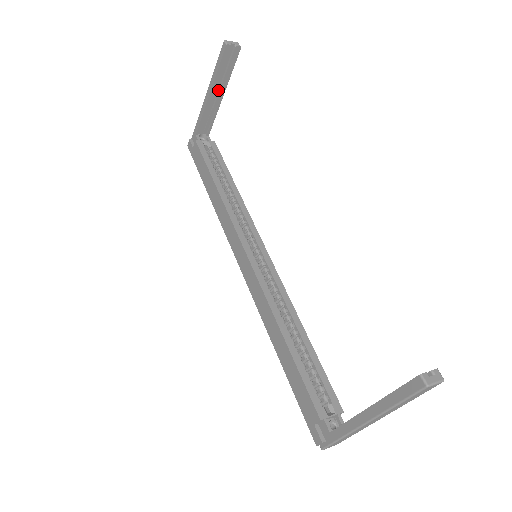
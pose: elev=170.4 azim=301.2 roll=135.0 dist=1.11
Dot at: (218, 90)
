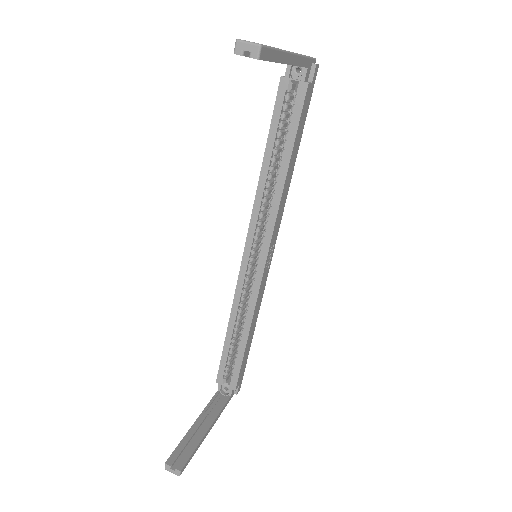
Dot at: occluded
